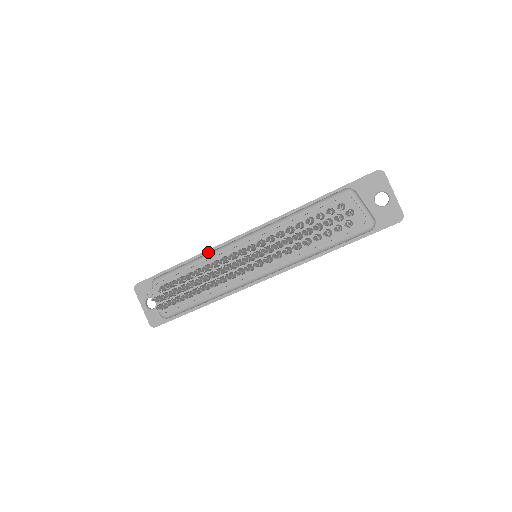
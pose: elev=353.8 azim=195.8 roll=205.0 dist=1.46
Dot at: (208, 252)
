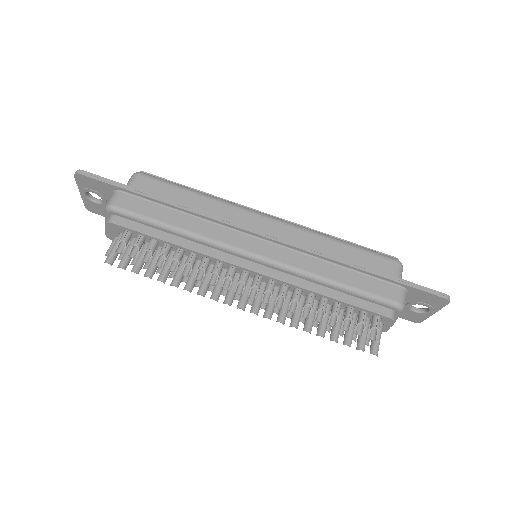
Dot at: (201, 217)
